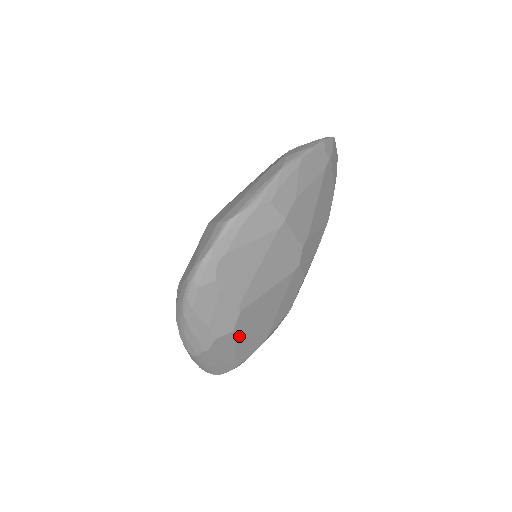
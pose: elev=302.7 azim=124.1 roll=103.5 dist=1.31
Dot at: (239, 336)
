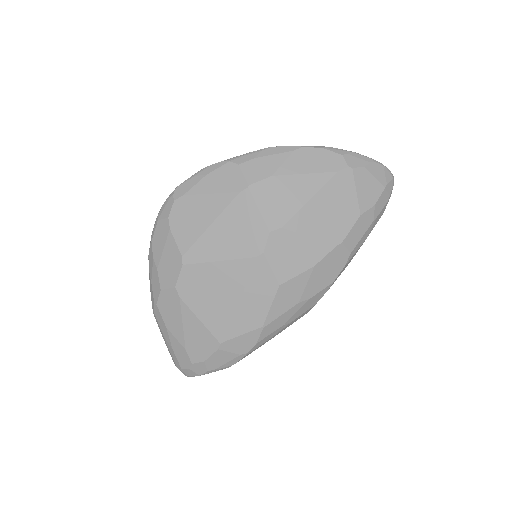
Dot at: (184, 304)
